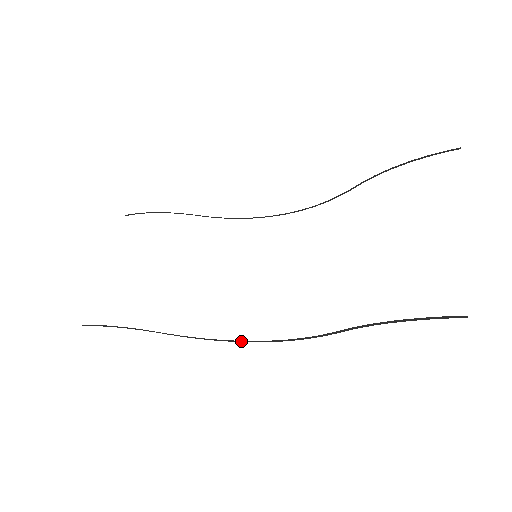
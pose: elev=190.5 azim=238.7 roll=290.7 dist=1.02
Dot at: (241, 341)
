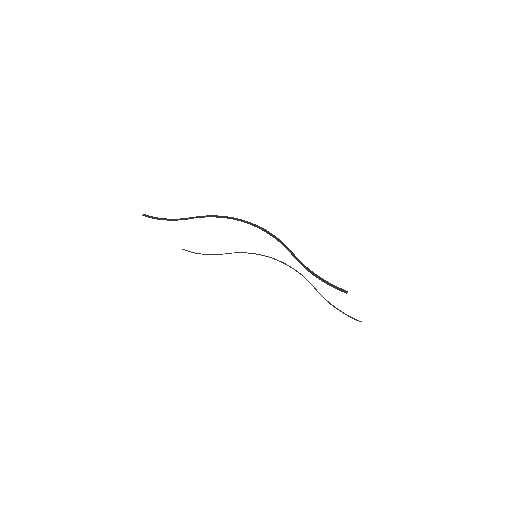
Dot at: occluded
